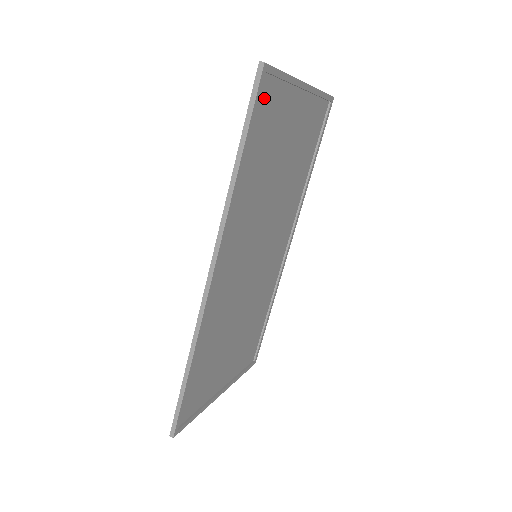
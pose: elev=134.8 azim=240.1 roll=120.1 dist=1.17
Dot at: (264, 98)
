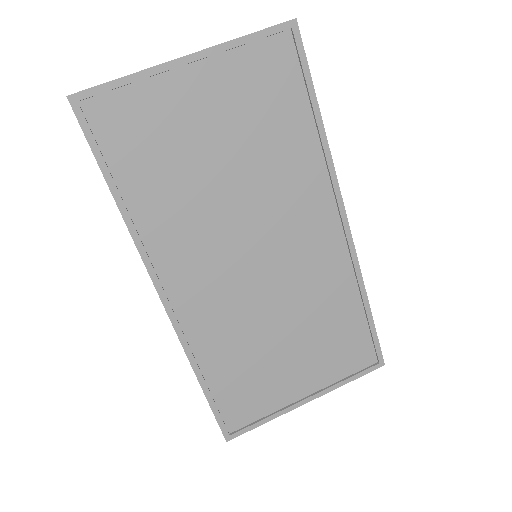
Dot at: (106, 119)
